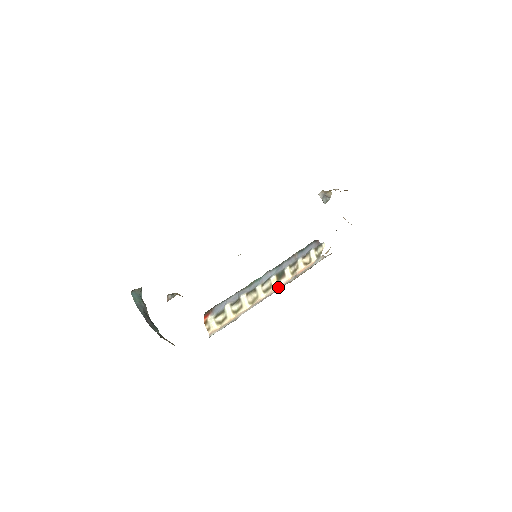
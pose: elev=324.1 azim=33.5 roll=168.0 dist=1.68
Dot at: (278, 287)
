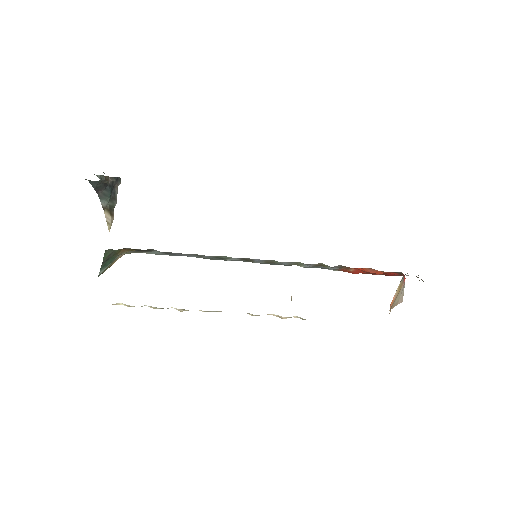
Dot at: occluded
